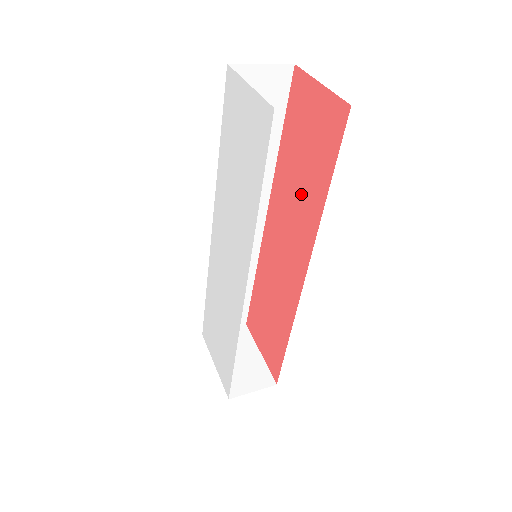
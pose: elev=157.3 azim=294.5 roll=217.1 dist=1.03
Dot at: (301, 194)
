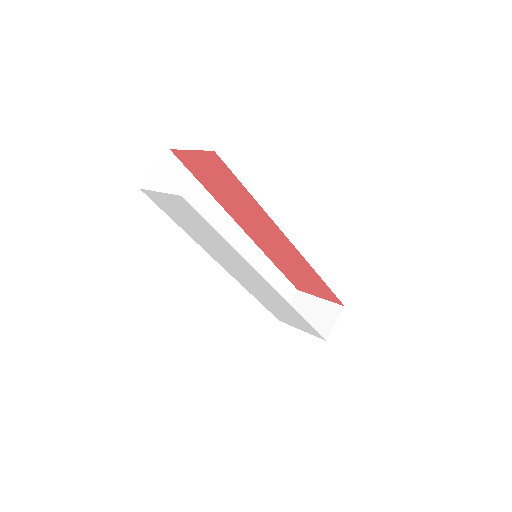
Dot at: (242, 205)
